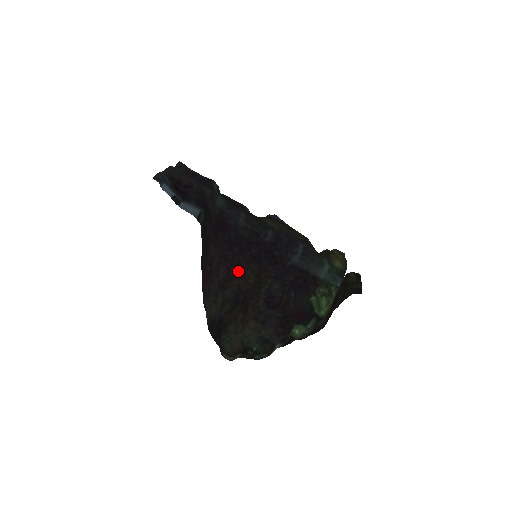
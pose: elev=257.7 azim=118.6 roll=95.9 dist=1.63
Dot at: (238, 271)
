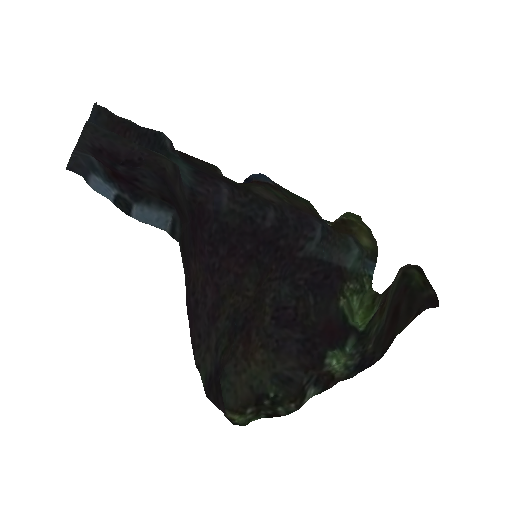
Dot at: (231, 284)
